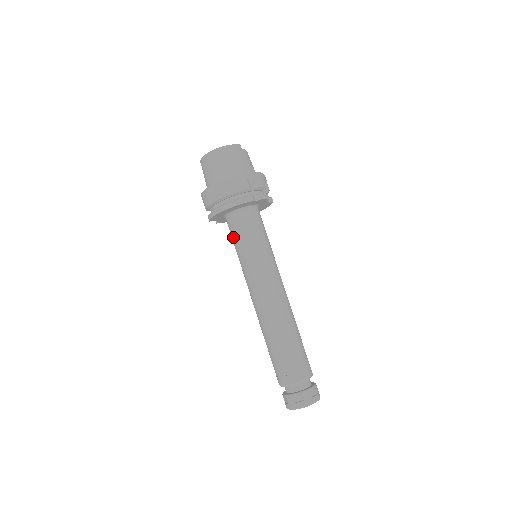
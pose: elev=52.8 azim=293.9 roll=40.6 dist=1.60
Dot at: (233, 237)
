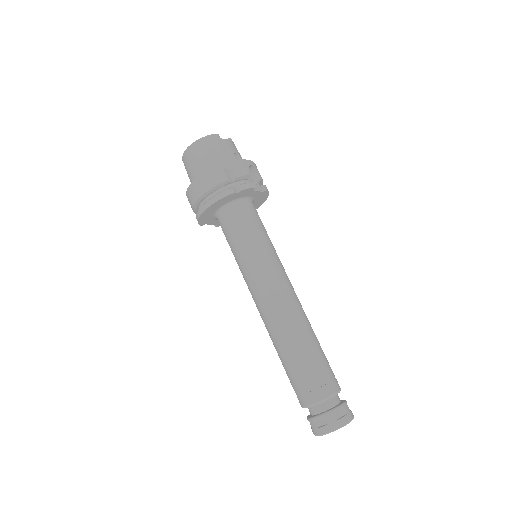
Dot at: (226, 239)
